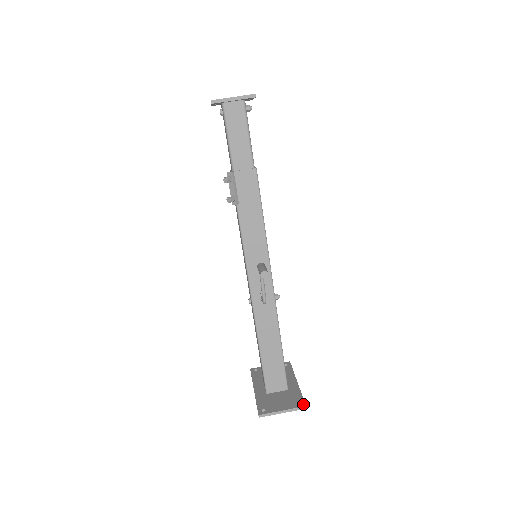
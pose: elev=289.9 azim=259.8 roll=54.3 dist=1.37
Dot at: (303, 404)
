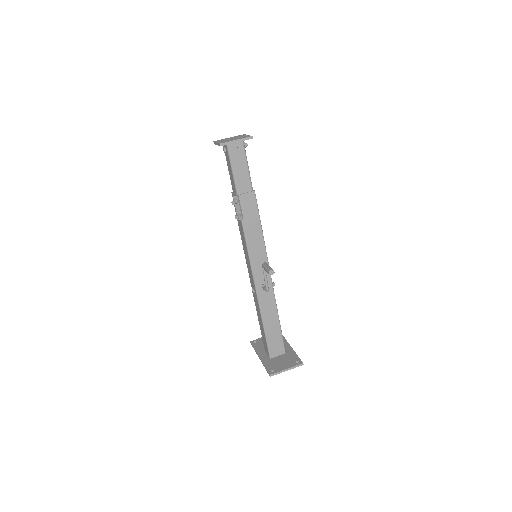
Dot at: (301, 362)
